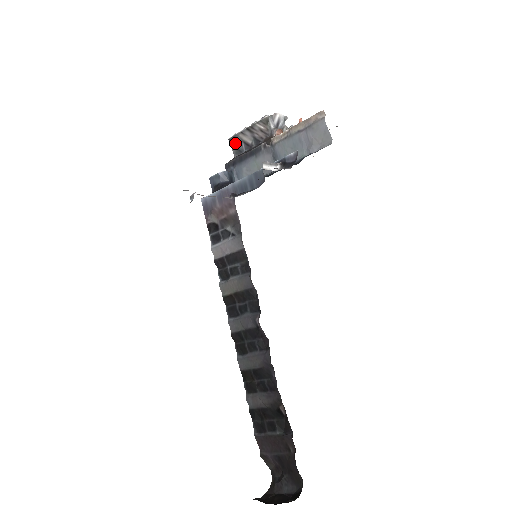
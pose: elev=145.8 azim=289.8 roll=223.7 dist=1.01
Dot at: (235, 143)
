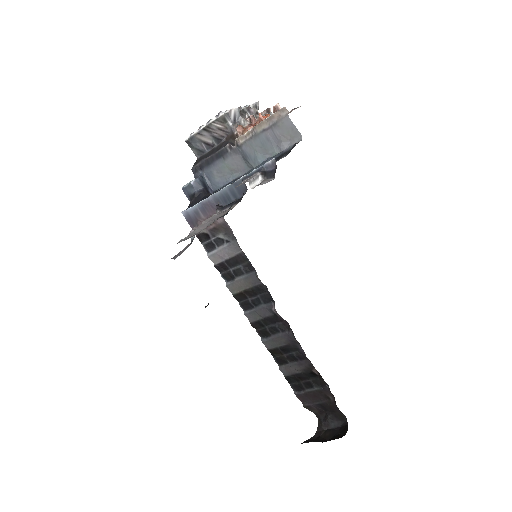
Dot at: (194, 144)
